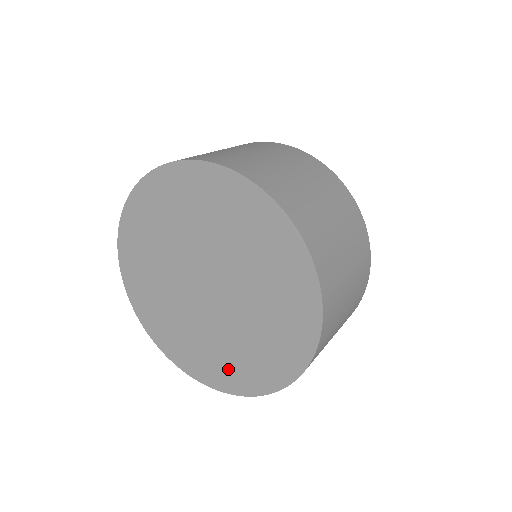
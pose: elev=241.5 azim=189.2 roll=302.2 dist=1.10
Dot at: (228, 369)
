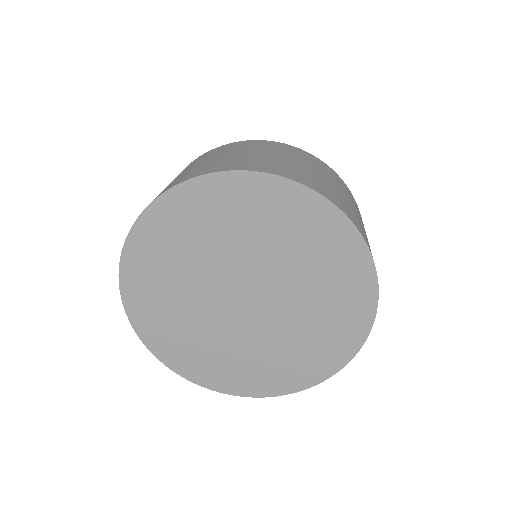
Dot at: (335, 331)
